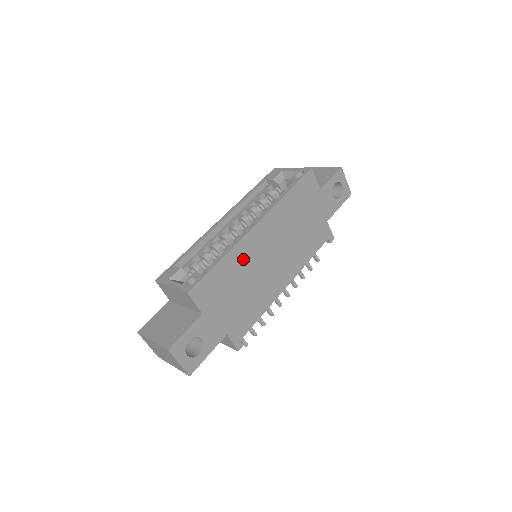
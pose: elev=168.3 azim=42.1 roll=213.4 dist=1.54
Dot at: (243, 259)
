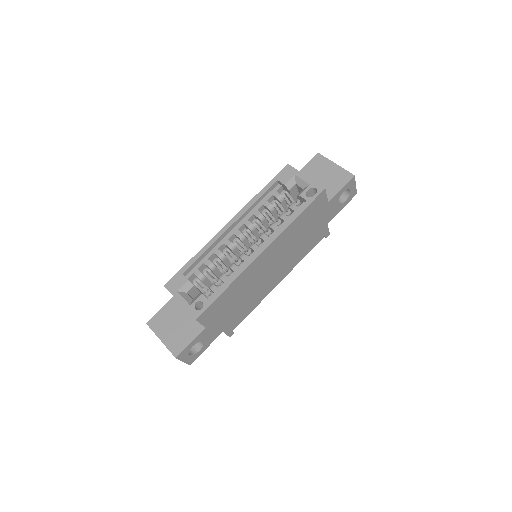
Dot at: (246, 280)
